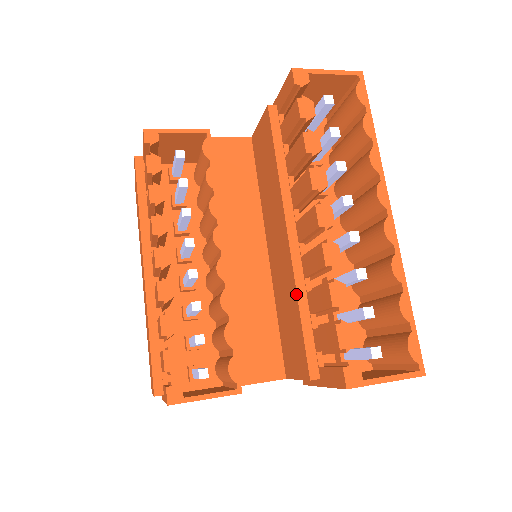
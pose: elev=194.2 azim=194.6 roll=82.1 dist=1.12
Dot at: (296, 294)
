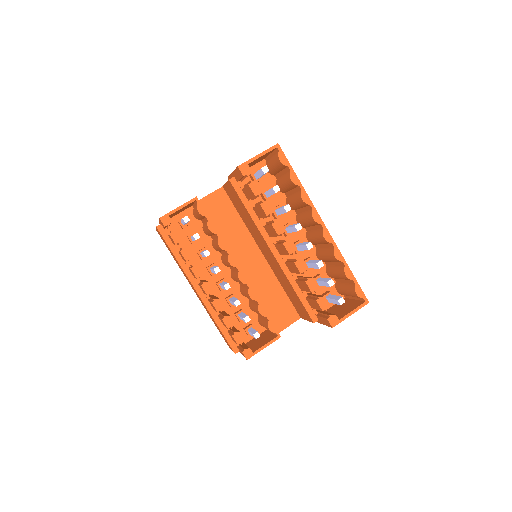
Dot at: (290, 283)
